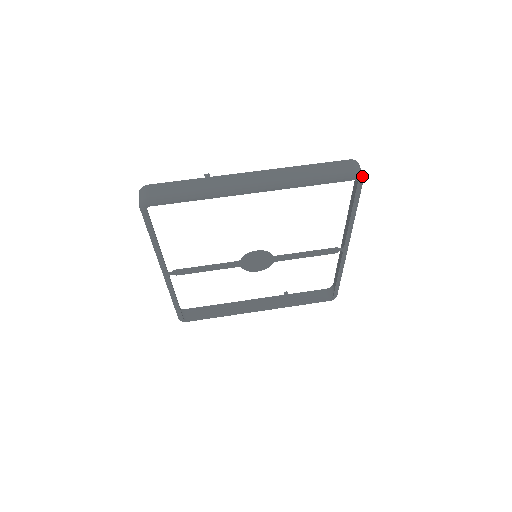
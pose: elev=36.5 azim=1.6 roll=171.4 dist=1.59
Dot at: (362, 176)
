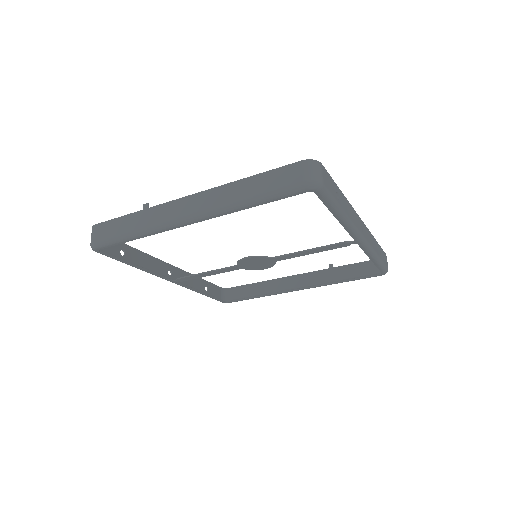
Dot at: (317, 185)
